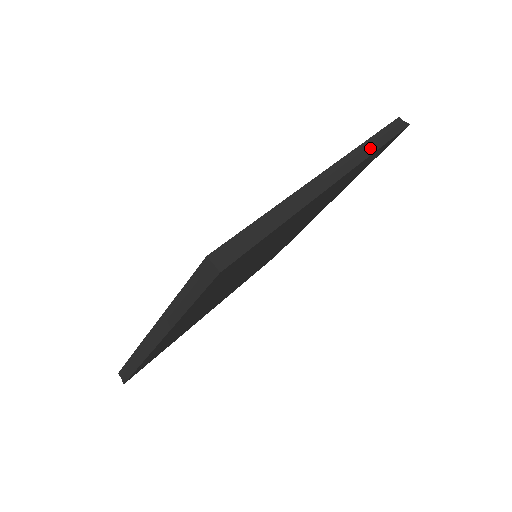
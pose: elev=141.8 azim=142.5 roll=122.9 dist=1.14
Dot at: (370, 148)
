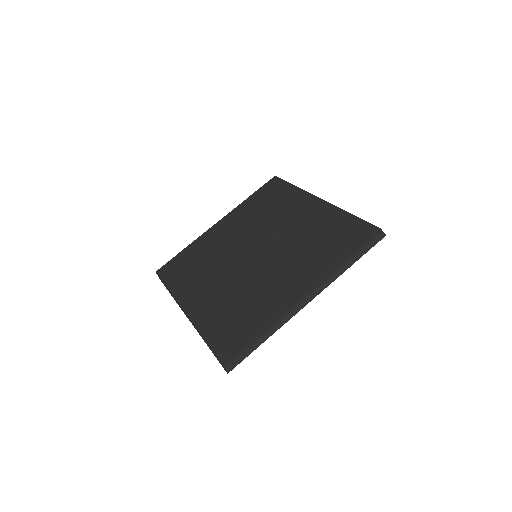
Dot at: (343, 268)
